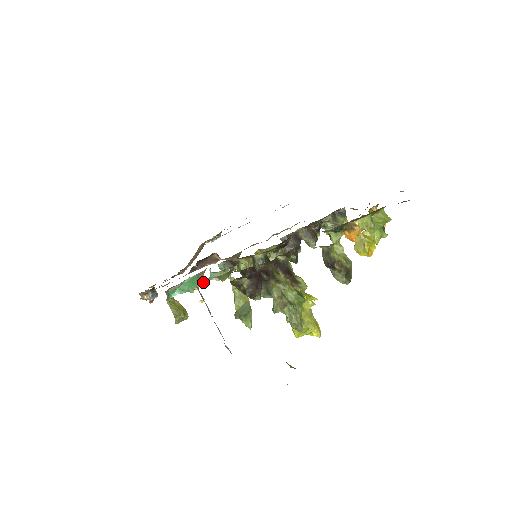
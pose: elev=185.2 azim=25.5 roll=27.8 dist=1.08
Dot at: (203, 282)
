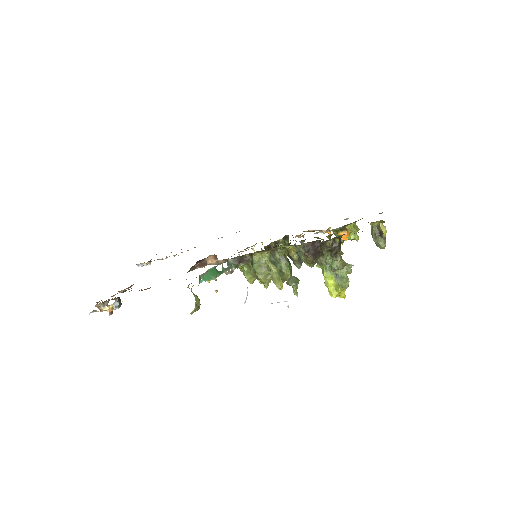
Dot at: (218, 274)
